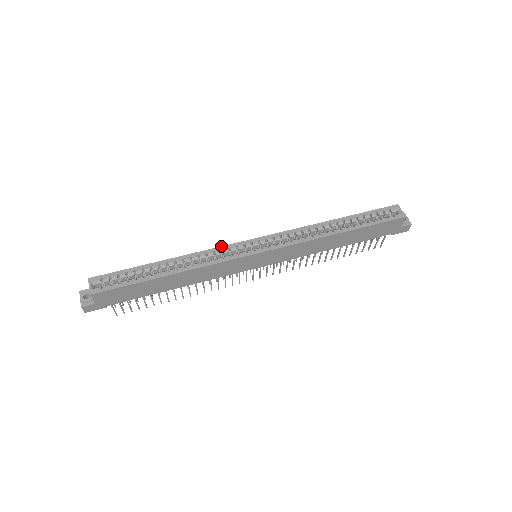
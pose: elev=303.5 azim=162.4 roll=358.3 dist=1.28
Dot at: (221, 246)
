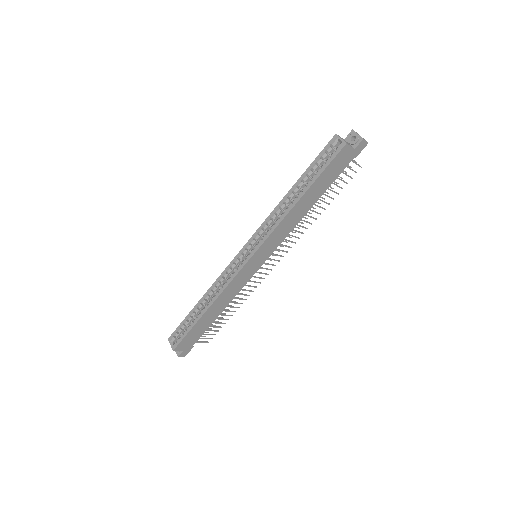
Dot at: (225, 269)
